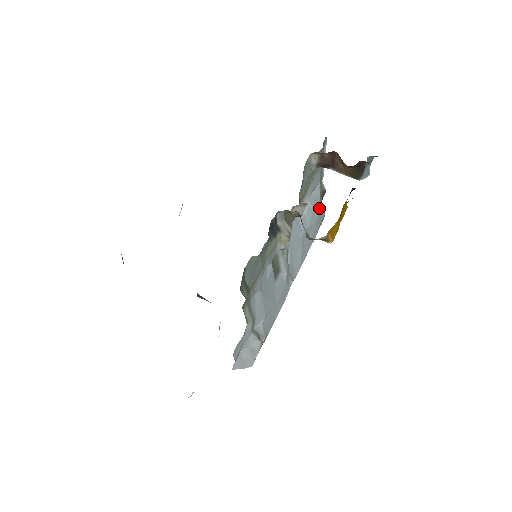
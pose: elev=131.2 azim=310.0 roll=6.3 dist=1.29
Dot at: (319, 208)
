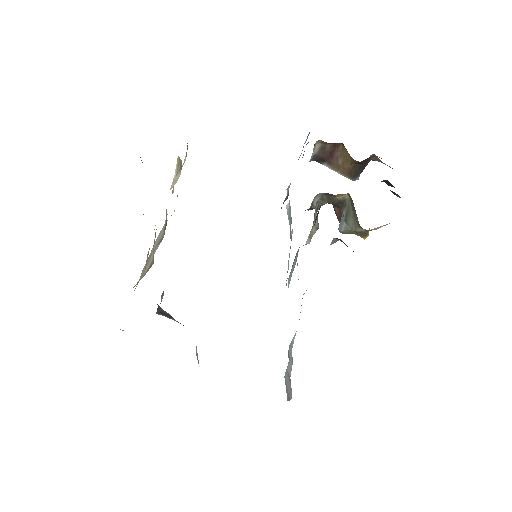
Dot at: occluded
